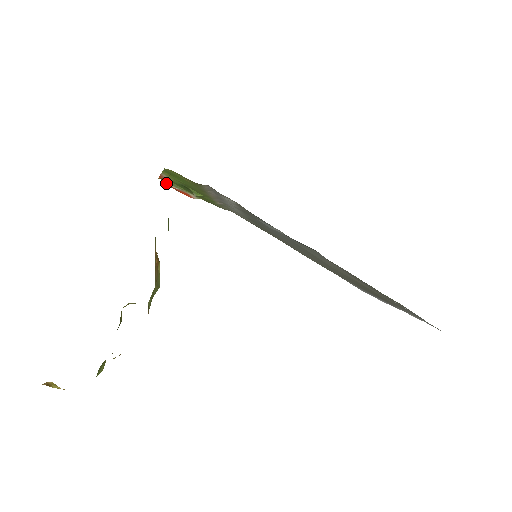
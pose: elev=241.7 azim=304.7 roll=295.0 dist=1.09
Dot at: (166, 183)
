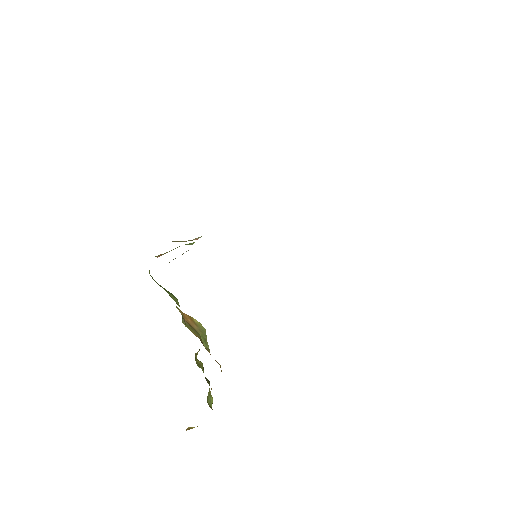
Dot at: occluded
